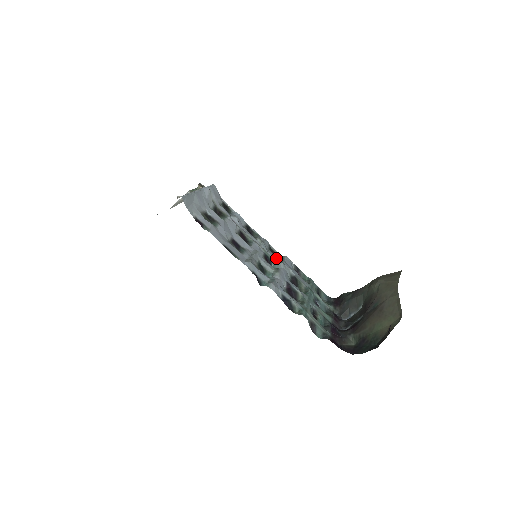
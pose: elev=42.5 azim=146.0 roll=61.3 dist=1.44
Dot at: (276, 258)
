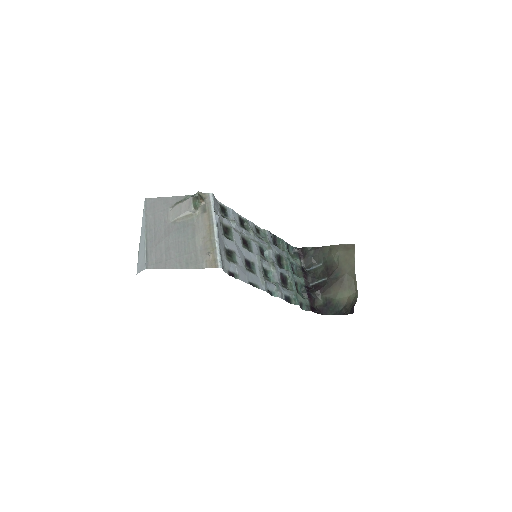
Dot at: (260, 234)
